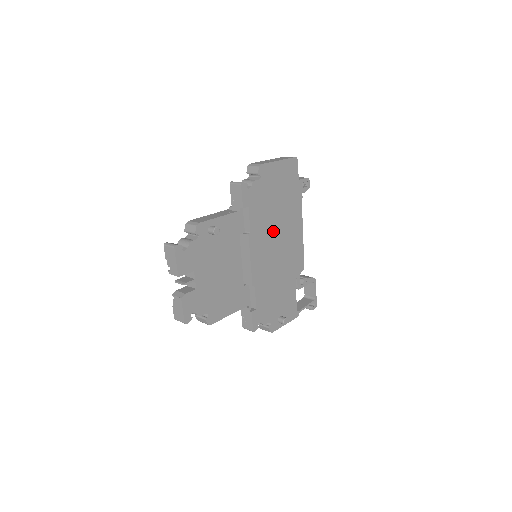
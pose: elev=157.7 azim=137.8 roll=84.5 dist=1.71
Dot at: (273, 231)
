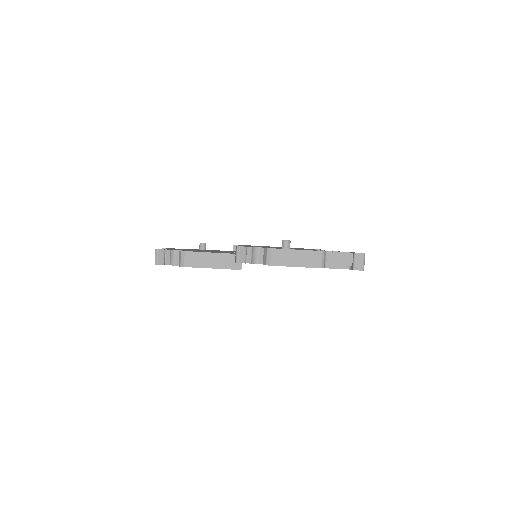
Dot at: occluded
